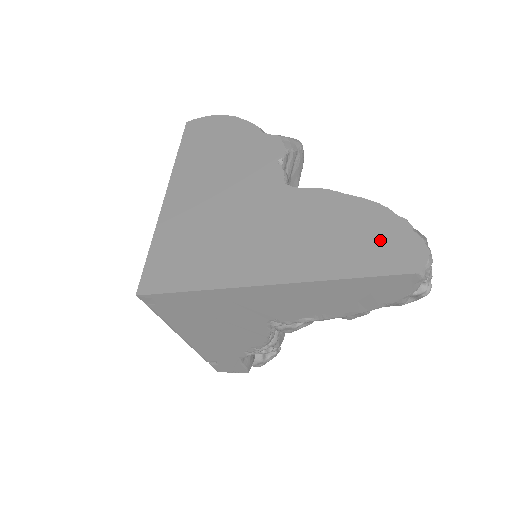
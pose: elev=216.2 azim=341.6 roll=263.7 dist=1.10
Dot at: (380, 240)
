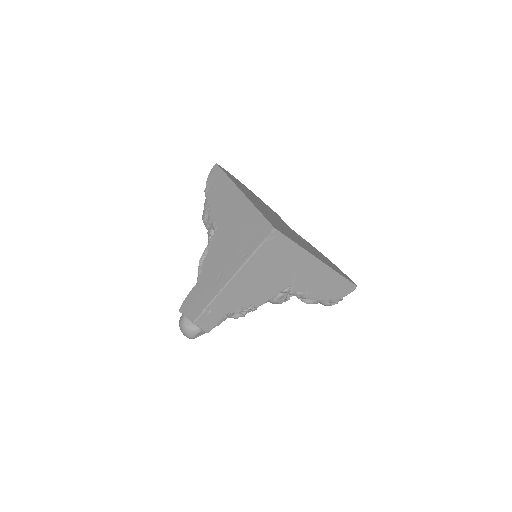
Dot at: (339, 270)
